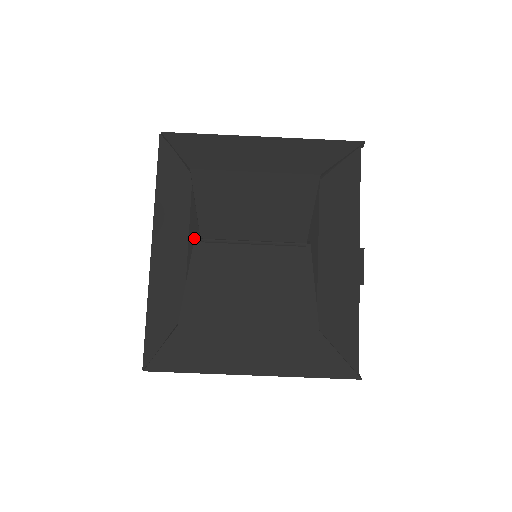
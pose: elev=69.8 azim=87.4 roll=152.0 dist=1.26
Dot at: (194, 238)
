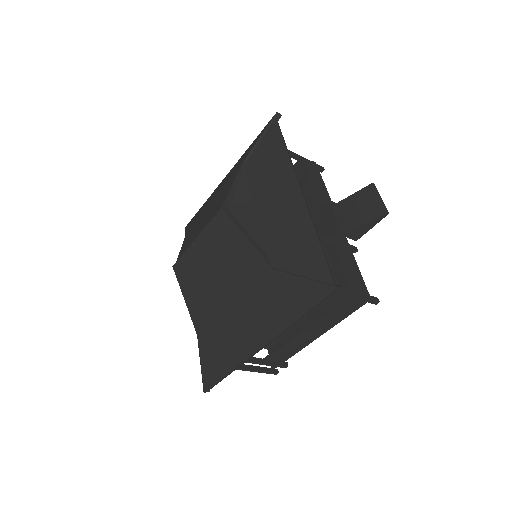
Dot at: occluded
